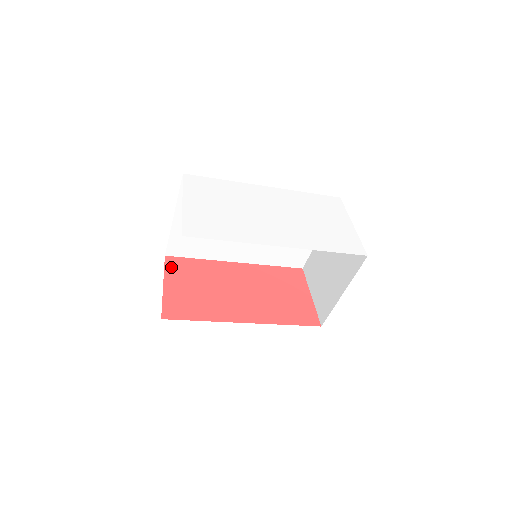
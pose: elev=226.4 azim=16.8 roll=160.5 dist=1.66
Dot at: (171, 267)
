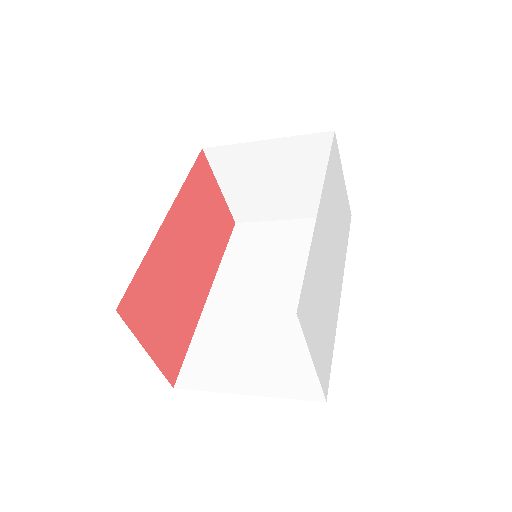
Dot at: (134, 318)
